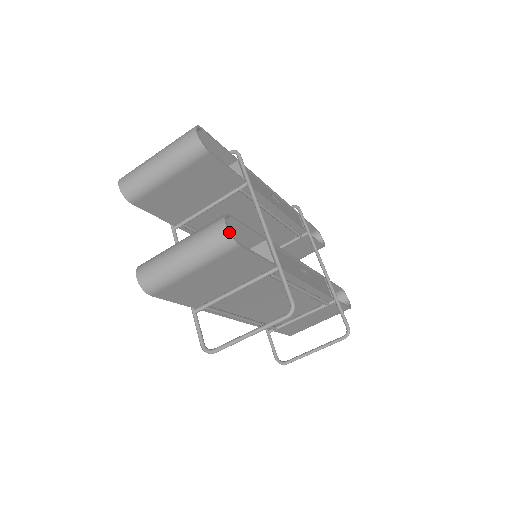
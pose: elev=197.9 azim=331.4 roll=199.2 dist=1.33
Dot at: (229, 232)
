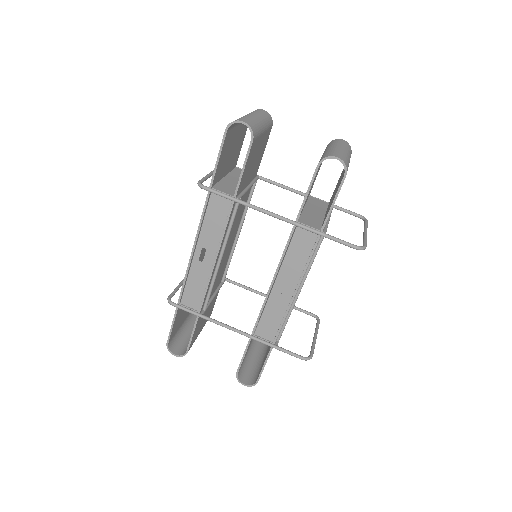
Dot at: (348, 143)
